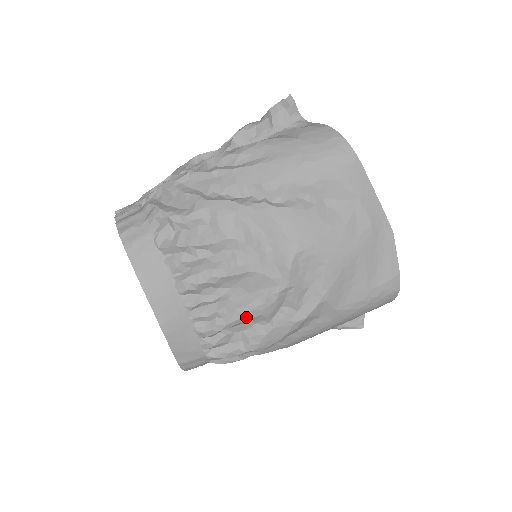
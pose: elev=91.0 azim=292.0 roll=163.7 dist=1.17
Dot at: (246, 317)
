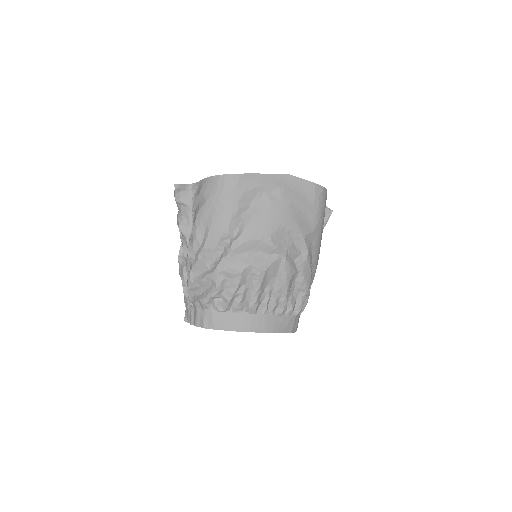
Dot at: (288, 285)
